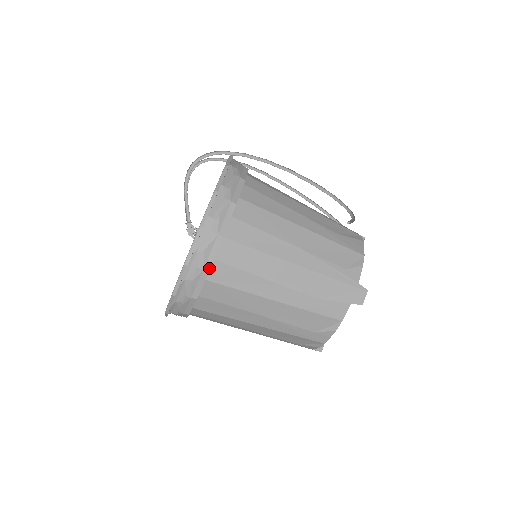
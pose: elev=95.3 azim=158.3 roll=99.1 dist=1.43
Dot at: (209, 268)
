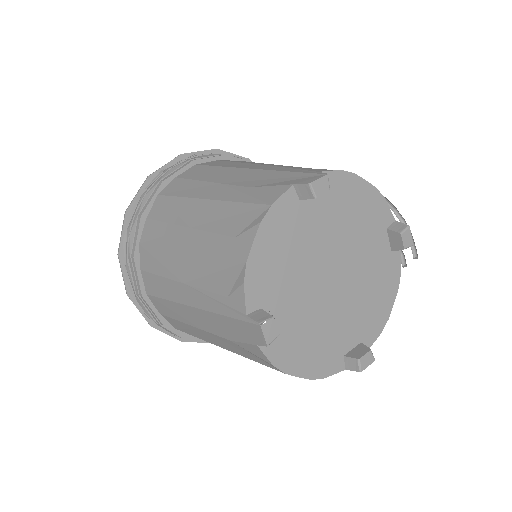
Dot at: (165, 179)
